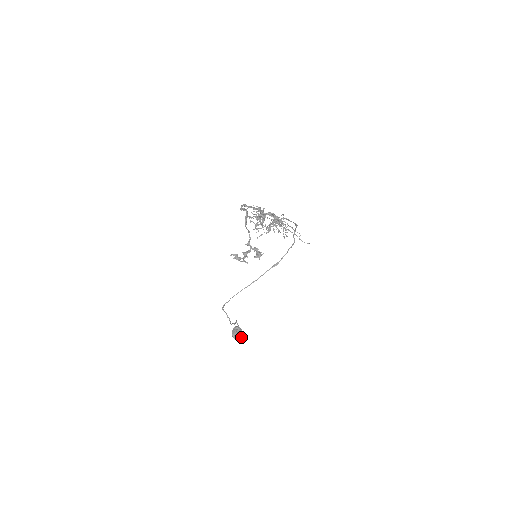
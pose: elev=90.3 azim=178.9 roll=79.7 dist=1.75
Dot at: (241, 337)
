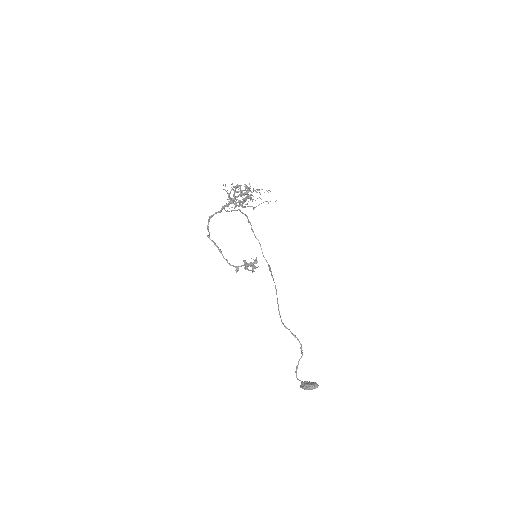
Dot at: (315, 383)
